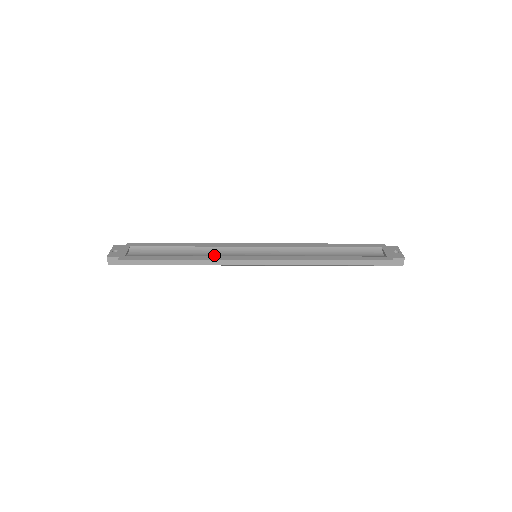
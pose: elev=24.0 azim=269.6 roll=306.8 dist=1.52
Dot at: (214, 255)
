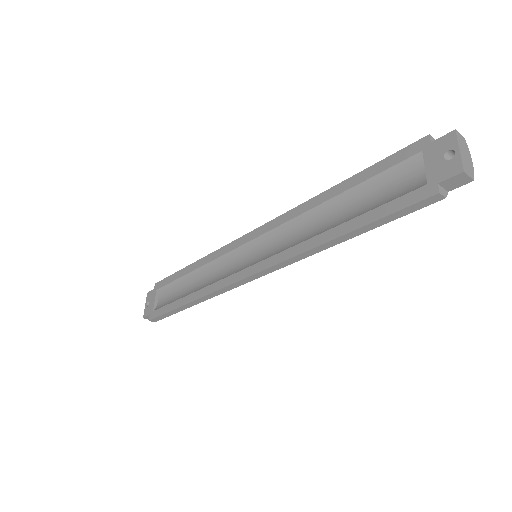
Dot at: (215, 277)
